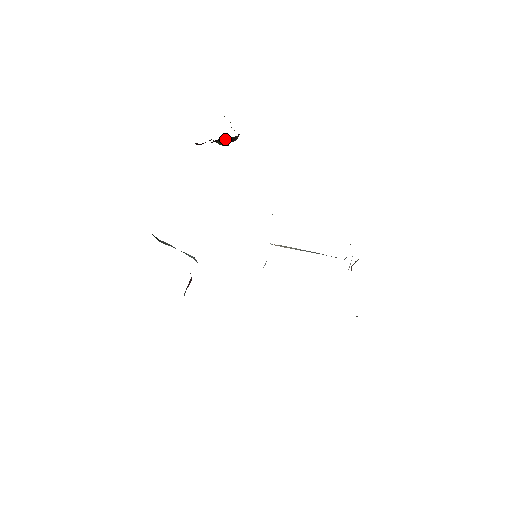
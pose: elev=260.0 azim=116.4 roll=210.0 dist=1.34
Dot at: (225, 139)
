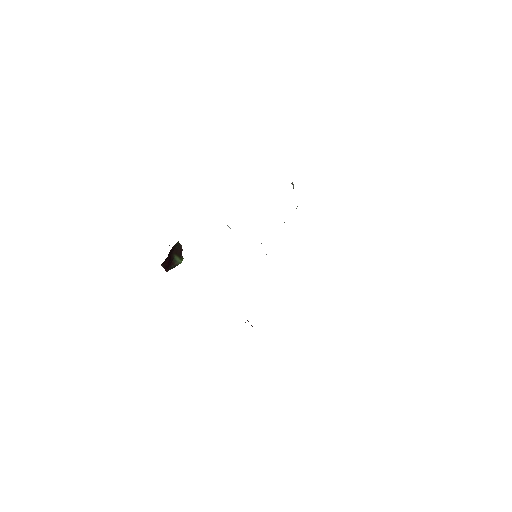
Dot at: (175, 250)
